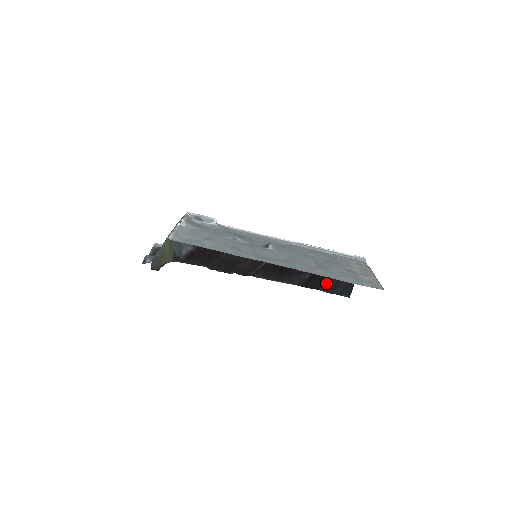
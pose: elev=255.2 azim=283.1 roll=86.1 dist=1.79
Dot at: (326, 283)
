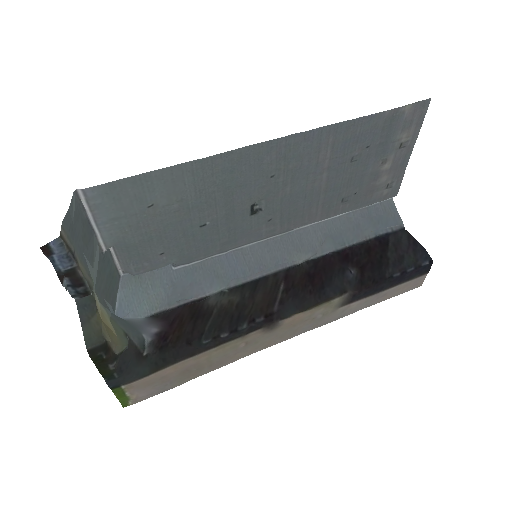
Dot at: (385, 262)
